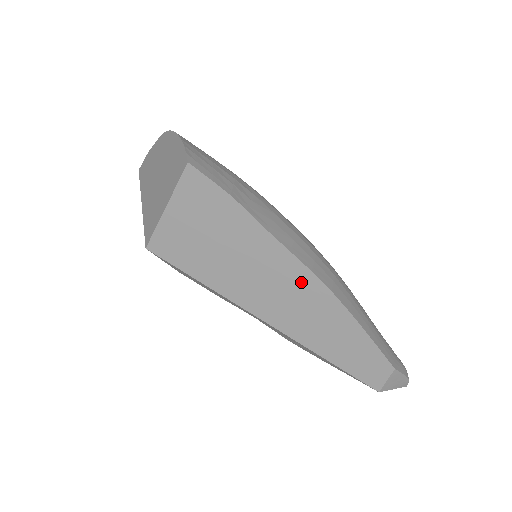
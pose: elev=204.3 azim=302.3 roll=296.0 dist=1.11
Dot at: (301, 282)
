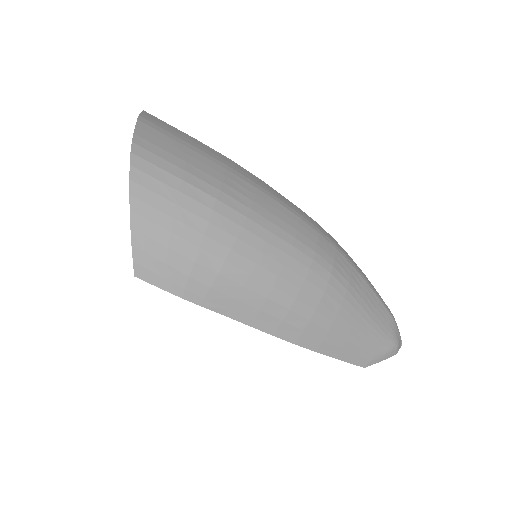
Dot at: occluded
